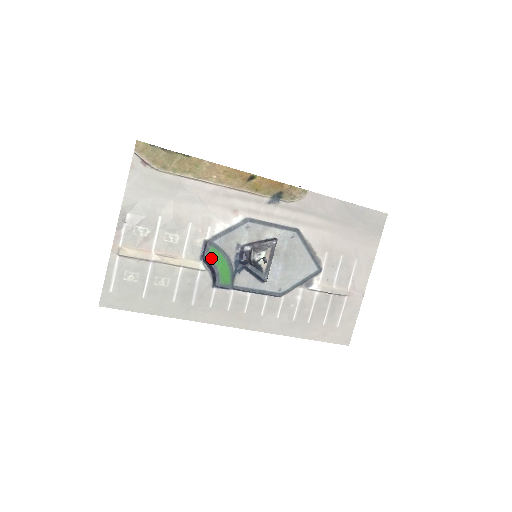
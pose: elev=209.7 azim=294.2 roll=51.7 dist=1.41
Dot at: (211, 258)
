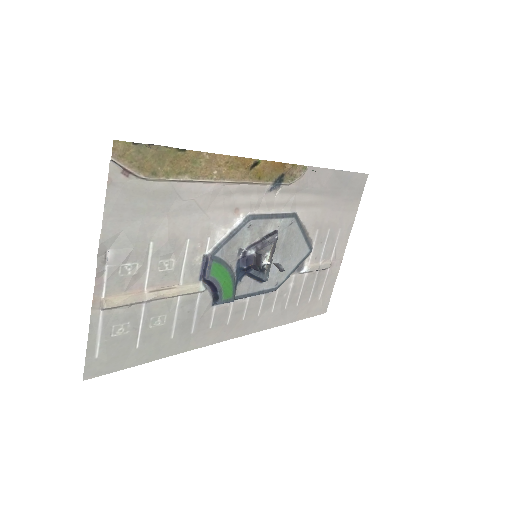
Dot at: (213, 275)
